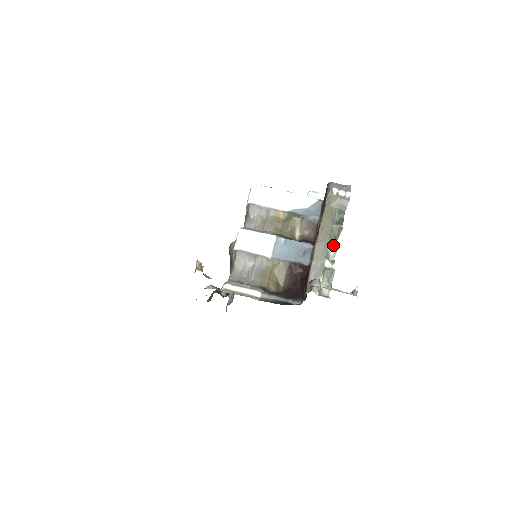
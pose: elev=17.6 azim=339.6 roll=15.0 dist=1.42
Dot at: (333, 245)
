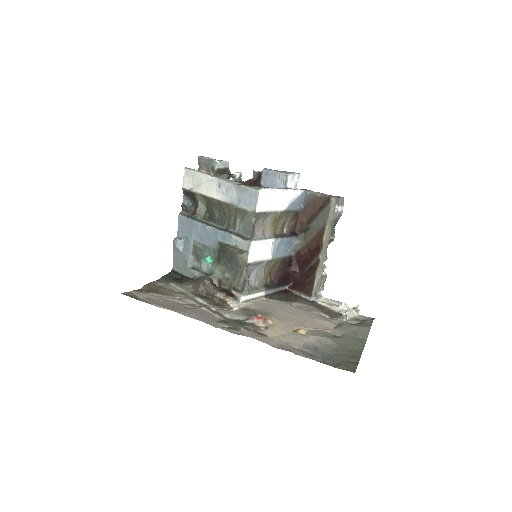
Dot at: (326, 254)
